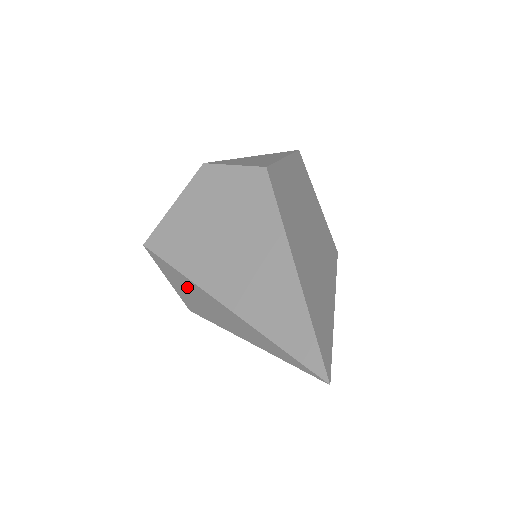
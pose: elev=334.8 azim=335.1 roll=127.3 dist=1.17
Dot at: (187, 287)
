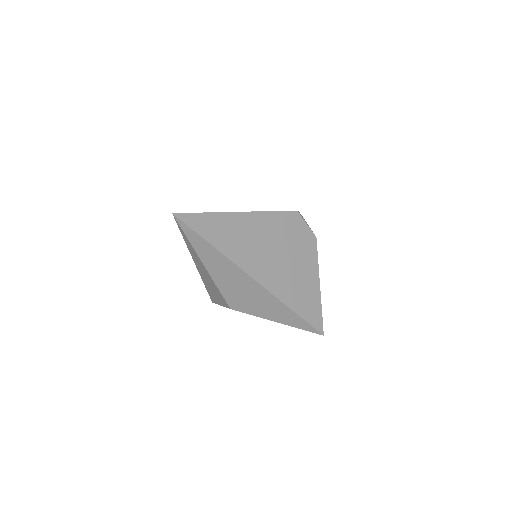
Dot at: (210, 289)
